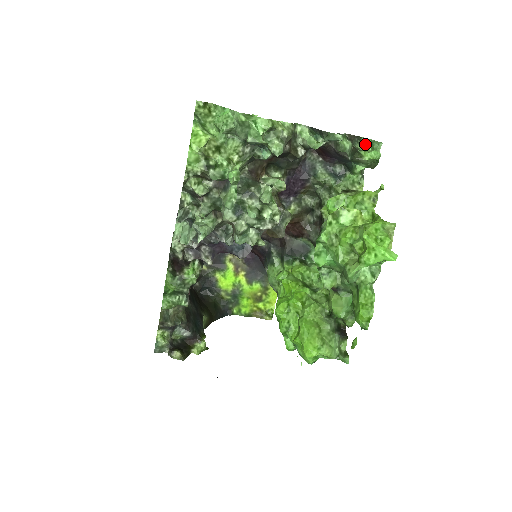
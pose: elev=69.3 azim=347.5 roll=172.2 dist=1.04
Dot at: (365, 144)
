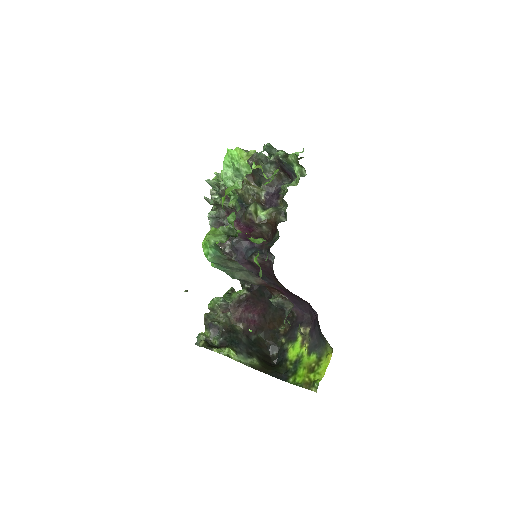
Dot at: occluded
